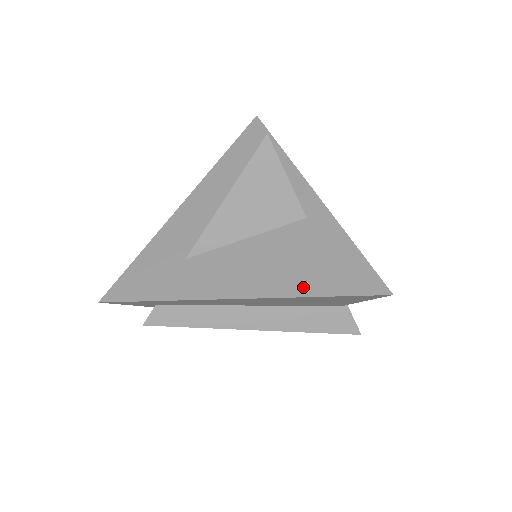
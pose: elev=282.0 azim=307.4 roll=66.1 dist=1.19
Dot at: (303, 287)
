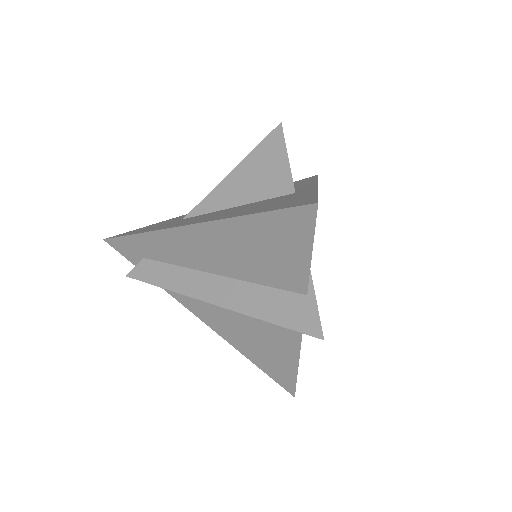
Dot at: (246, 213)
